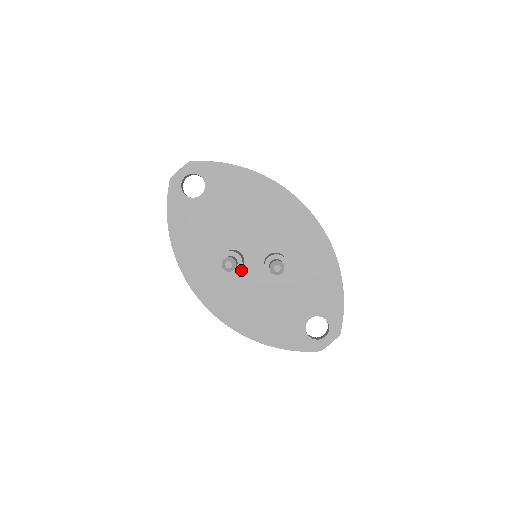
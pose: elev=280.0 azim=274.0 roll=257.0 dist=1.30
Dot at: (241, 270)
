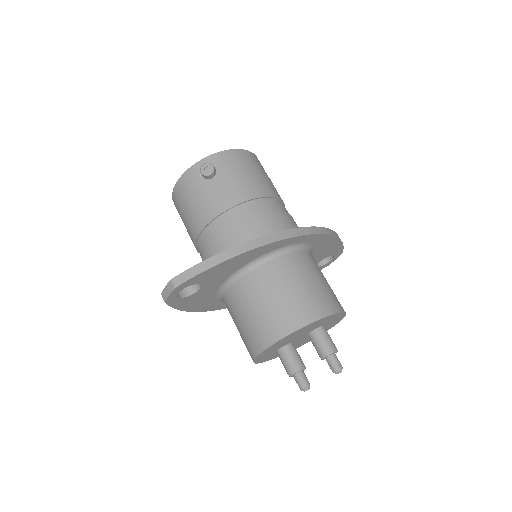
Dot at: occluded
